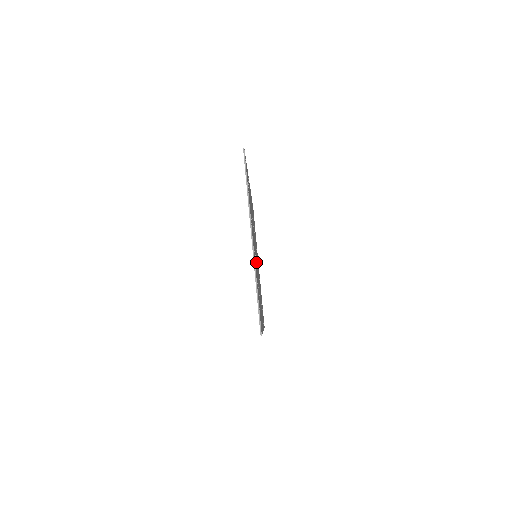
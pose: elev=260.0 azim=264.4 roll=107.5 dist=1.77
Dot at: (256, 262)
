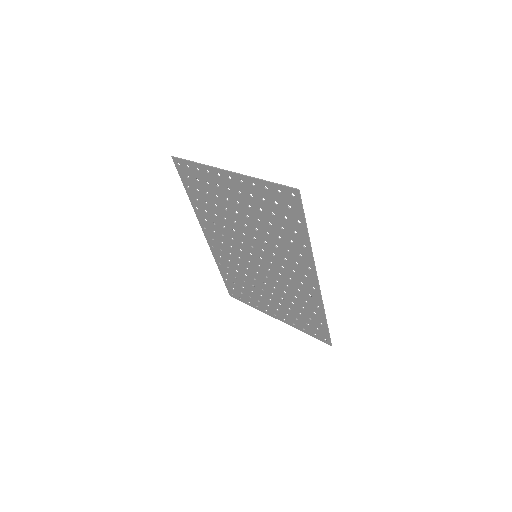
Dot at: (255, 232)
